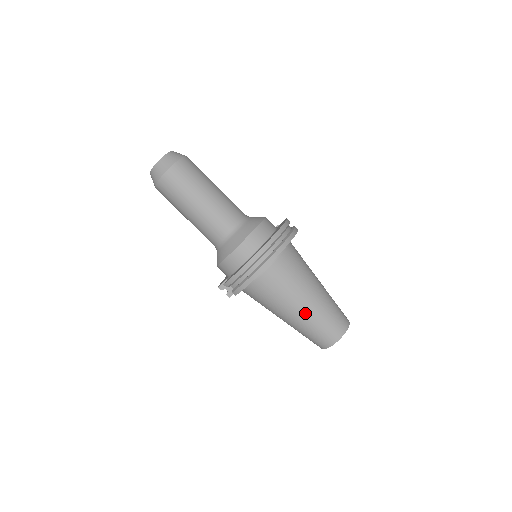
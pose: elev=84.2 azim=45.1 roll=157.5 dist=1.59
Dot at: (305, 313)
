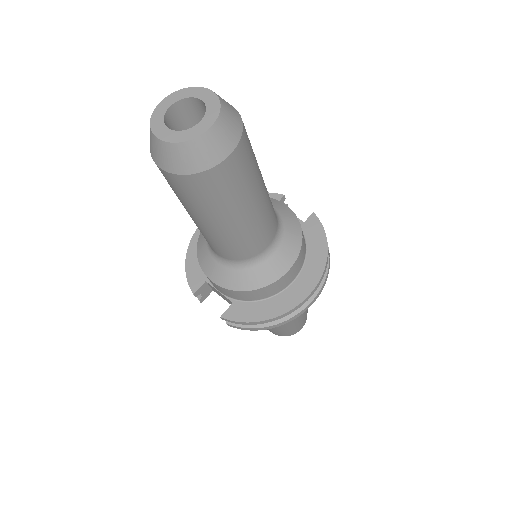
Dot at: (286, 325)
